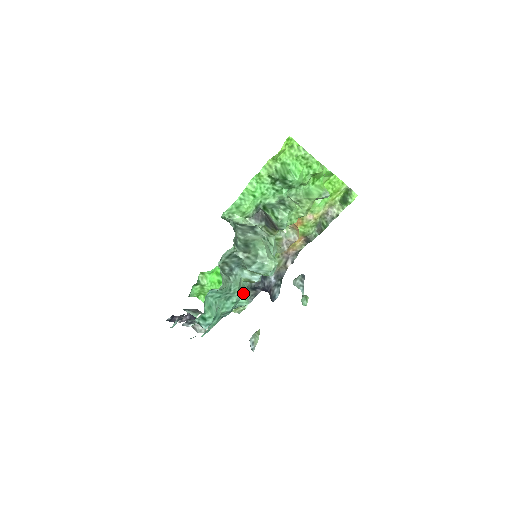
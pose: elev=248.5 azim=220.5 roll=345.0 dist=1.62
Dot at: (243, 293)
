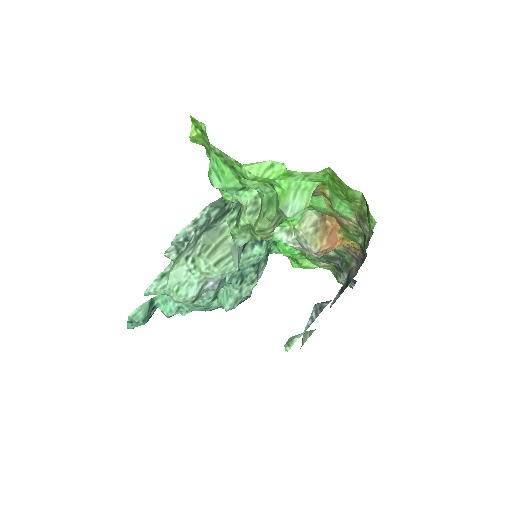
Dot at: (211, 299)
